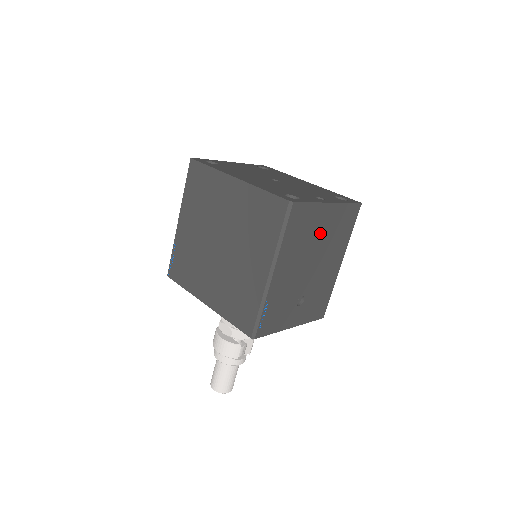
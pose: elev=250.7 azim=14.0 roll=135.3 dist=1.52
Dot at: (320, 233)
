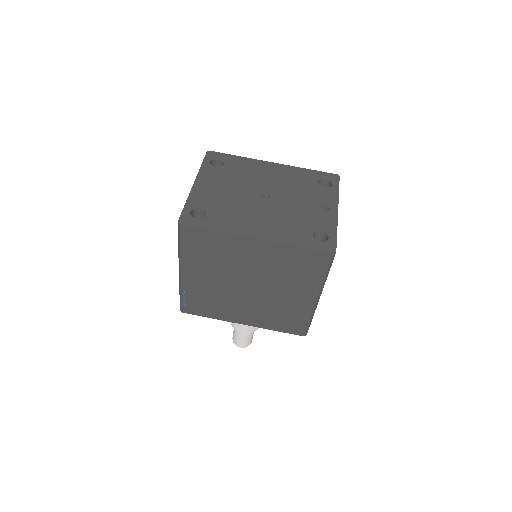
Dot at: occluded
